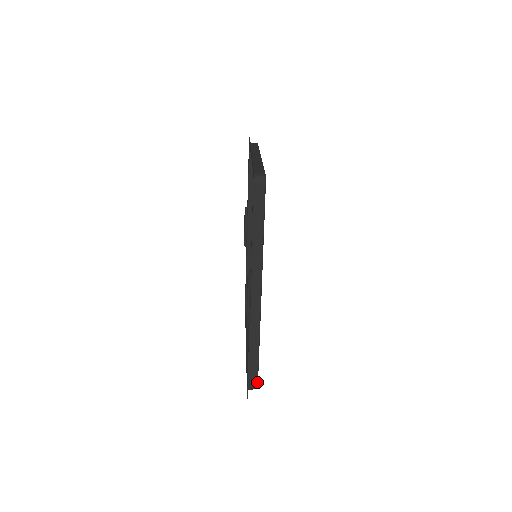
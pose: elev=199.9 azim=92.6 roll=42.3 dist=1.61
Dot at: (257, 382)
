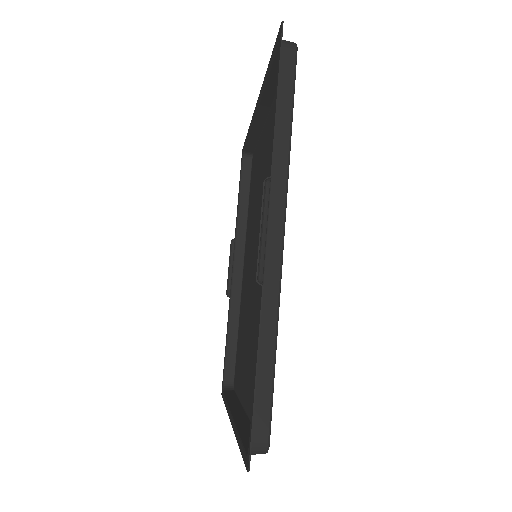
Dot at: (269, 431)
